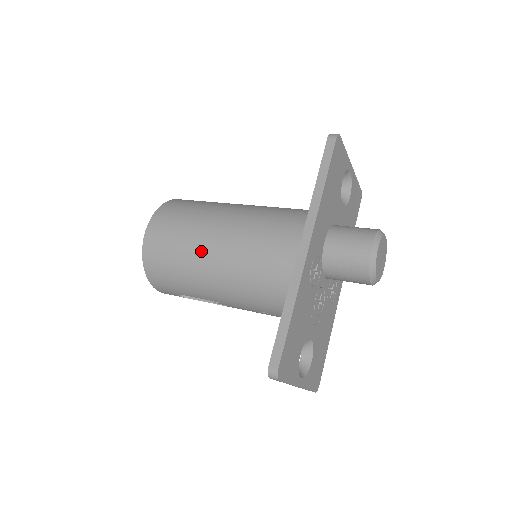
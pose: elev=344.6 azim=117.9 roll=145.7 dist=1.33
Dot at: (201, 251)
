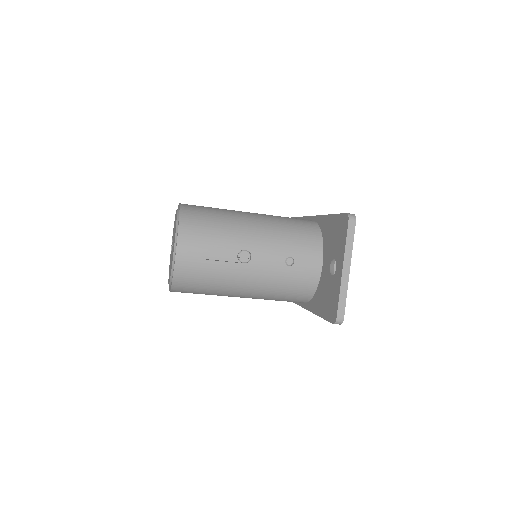
Dot at: (239, 212)
